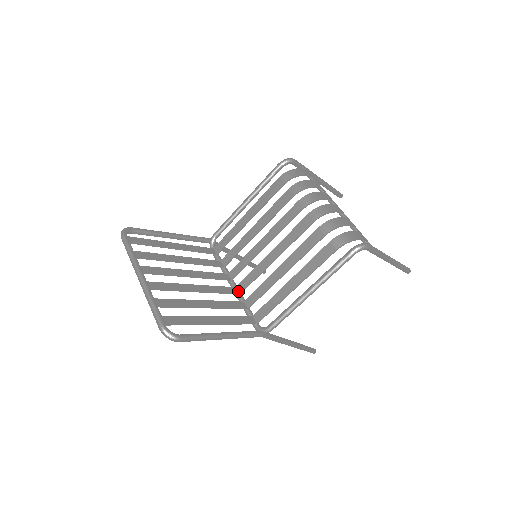
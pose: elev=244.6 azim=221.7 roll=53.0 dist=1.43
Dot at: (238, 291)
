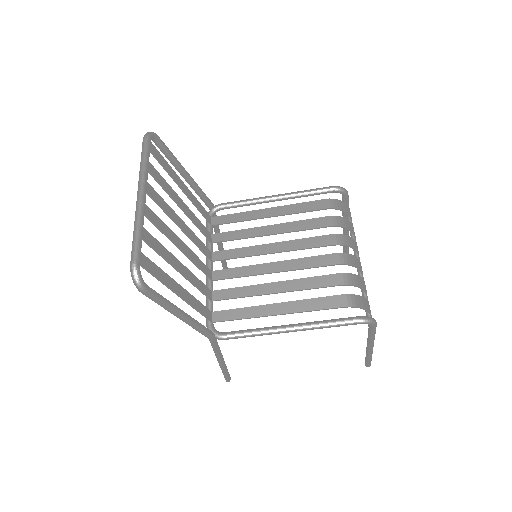
Dot at: (212, 276)
